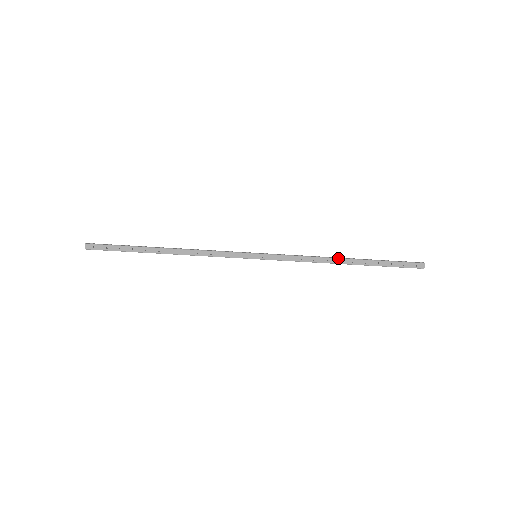
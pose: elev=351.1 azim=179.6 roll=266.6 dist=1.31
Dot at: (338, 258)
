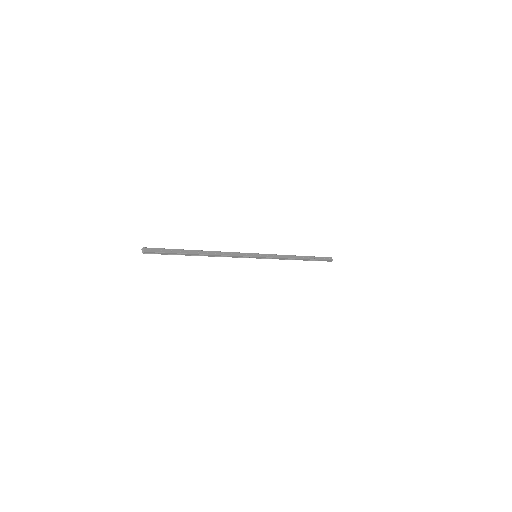
Dot at: occluded
